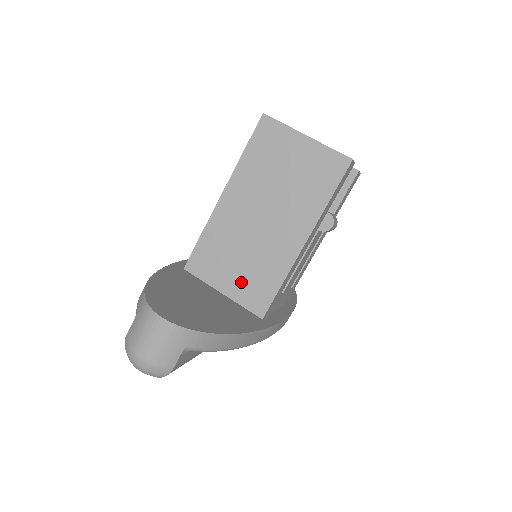
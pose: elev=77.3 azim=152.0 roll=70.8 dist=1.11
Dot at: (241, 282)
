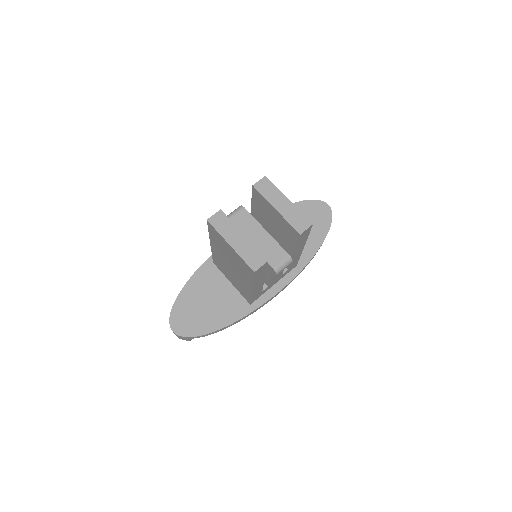
Dot at: (236, 285)
